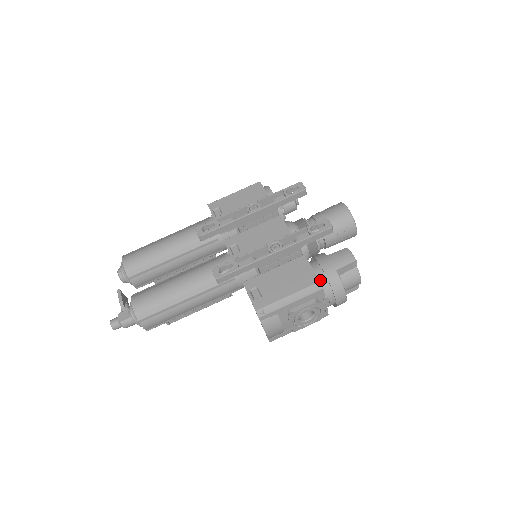
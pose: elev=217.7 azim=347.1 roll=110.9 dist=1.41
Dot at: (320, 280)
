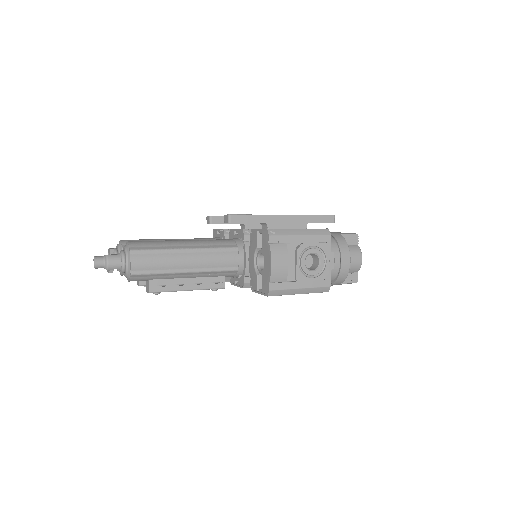
Dot at: occluded
